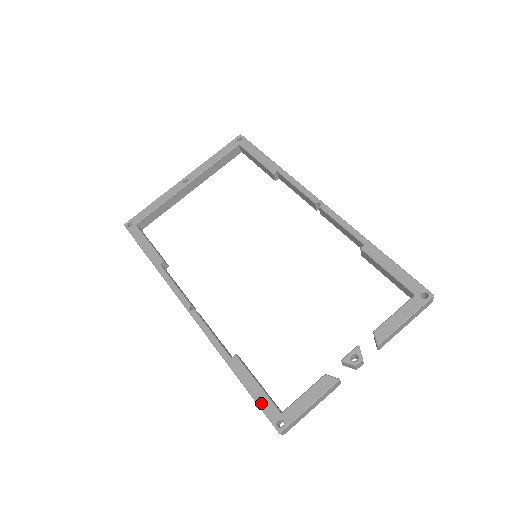
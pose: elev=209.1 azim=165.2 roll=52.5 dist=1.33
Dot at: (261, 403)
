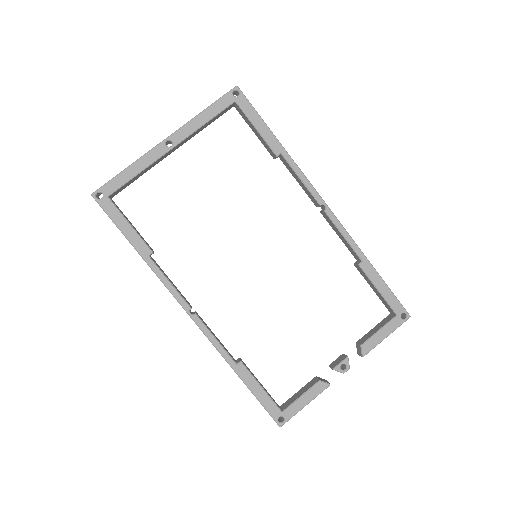
Dot at: (265, 404)
